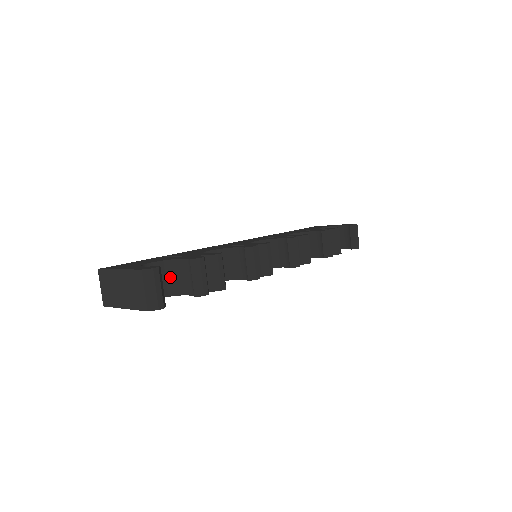
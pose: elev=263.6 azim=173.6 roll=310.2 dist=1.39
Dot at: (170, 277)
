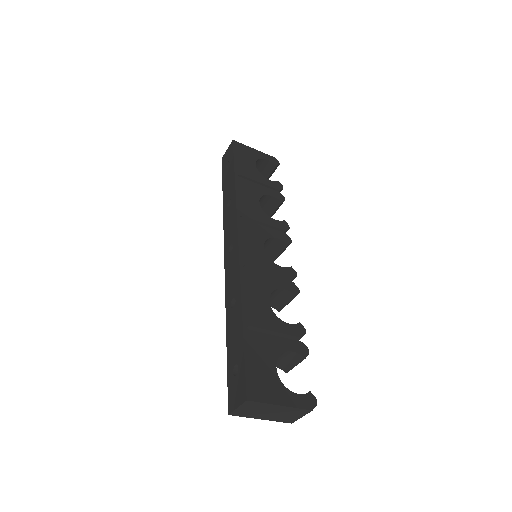
Dot at: occluded
